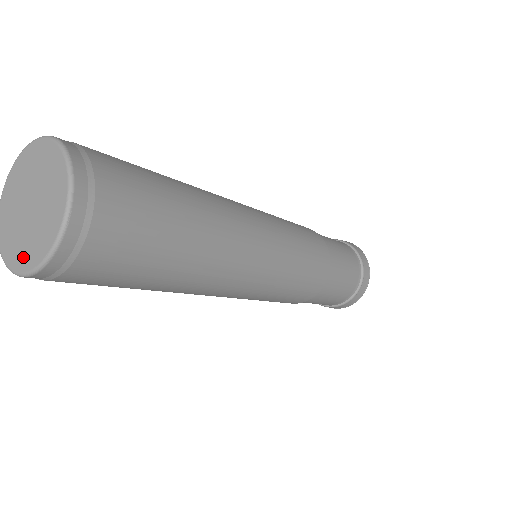
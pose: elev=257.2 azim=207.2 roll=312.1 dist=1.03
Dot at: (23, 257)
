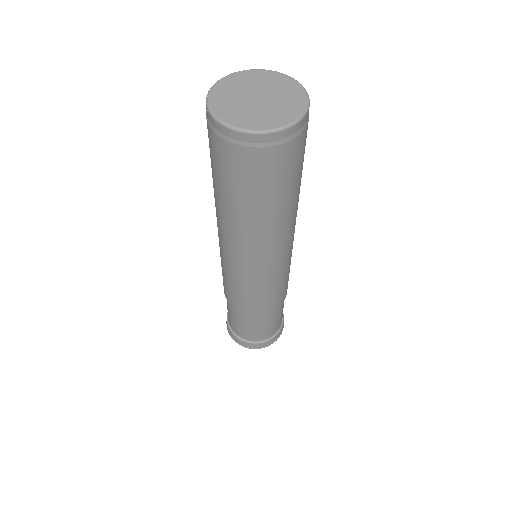
Dot at: (234, 116)
